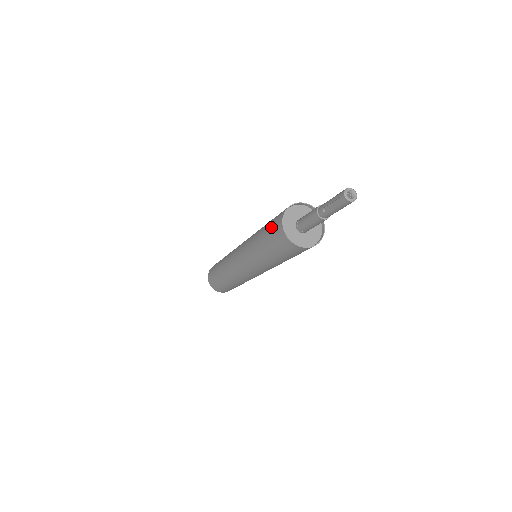
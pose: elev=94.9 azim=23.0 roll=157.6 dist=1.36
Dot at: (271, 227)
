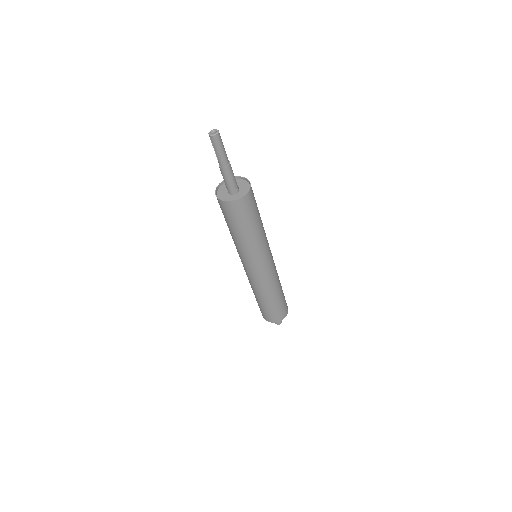
Dot at: occluded
